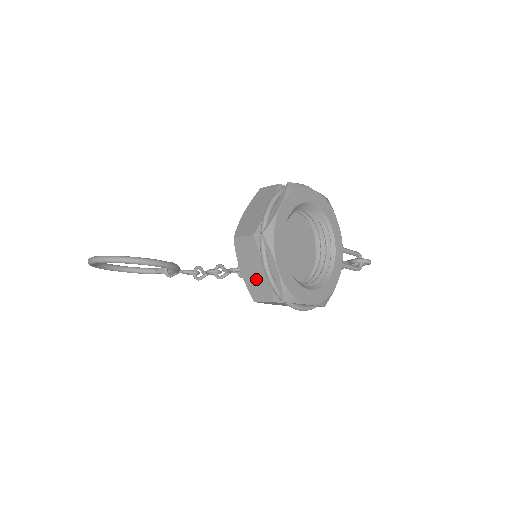
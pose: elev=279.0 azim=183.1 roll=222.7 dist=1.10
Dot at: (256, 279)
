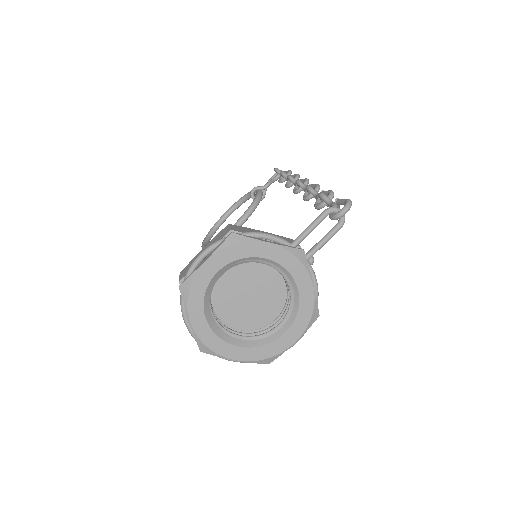
Dot at: occluded
